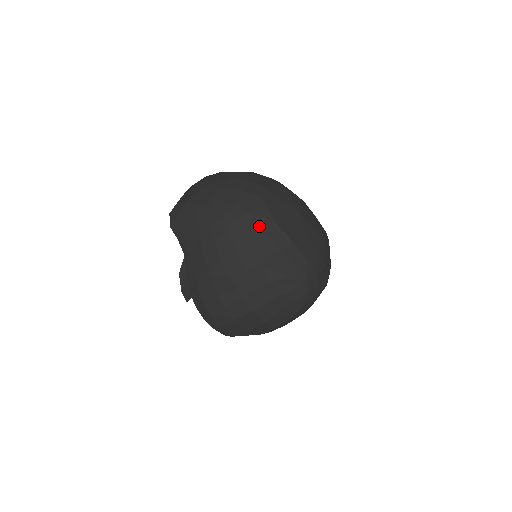
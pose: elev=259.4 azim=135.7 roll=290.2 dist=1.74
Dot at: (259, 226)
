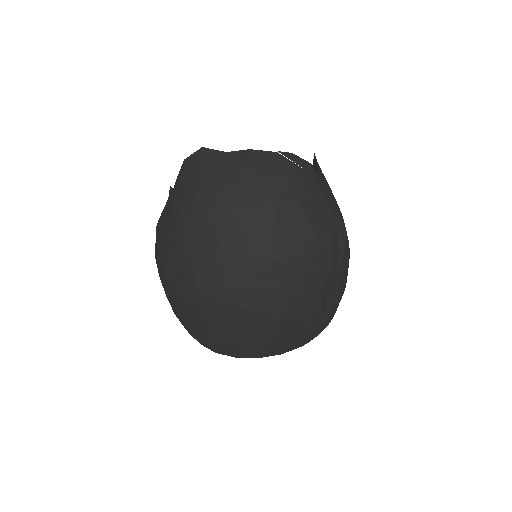
Dot at: (192, 300)
